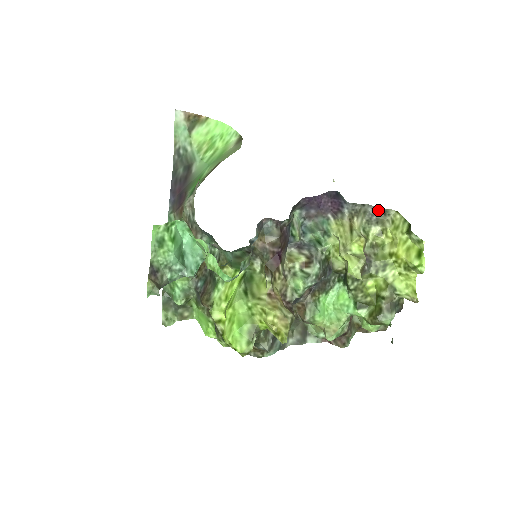
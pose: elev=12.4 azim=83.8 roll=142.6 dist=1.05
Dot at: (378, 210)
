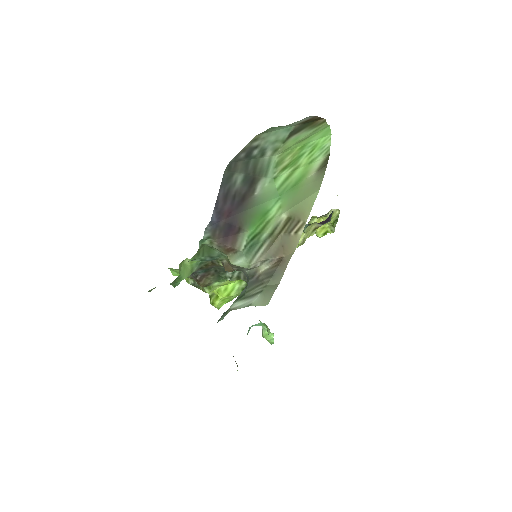
Dot at: occluded
